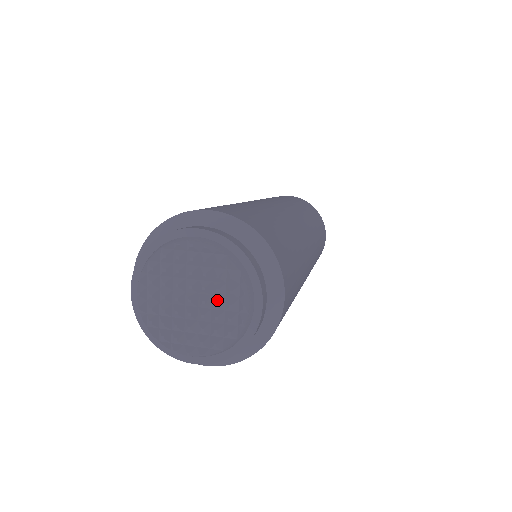
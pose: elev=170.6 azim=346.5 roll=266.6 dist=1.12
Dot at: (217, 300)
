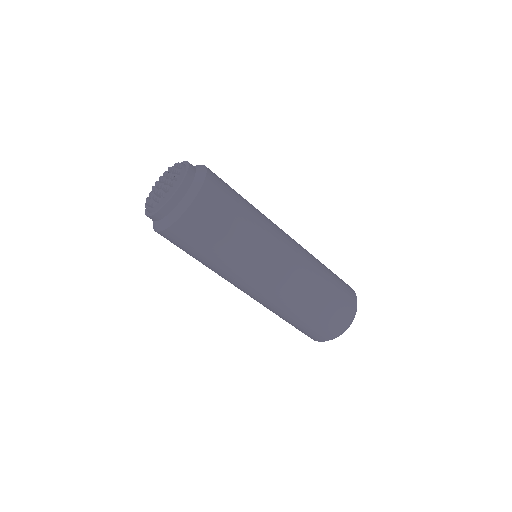
Dot at: (170, 174)
